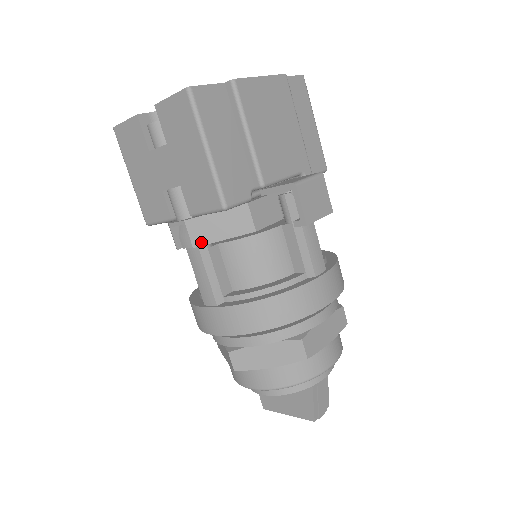
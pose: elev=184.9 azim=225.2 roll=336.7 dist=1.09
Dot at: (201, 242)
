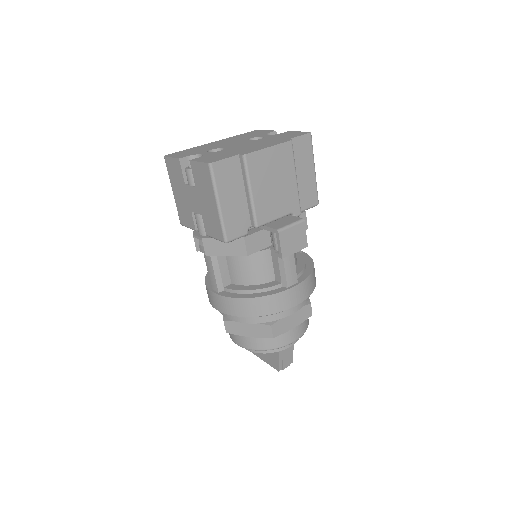
Dot at: (211, 254)
